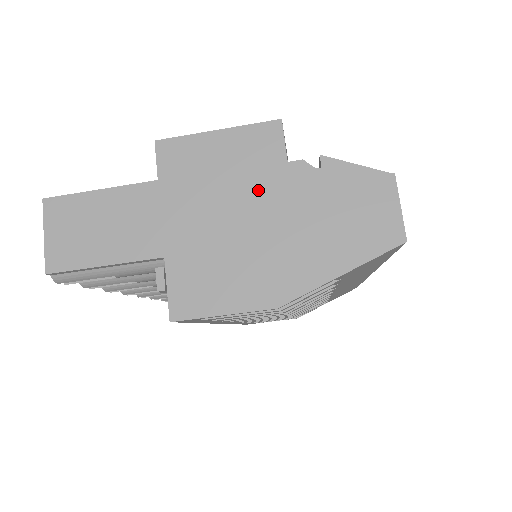
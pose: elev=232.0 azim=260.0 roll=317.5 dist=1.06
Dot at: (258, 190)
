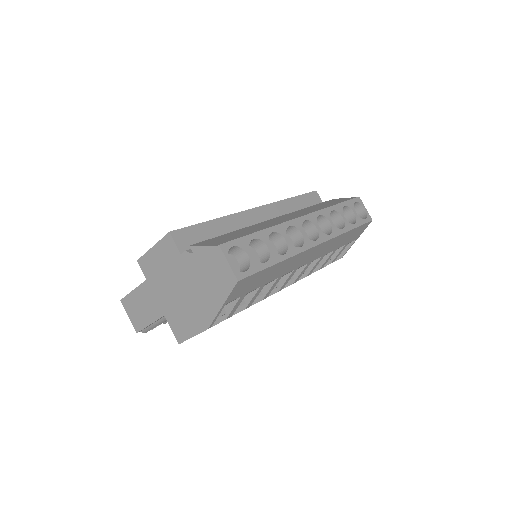
Dot at: (178, 273)
